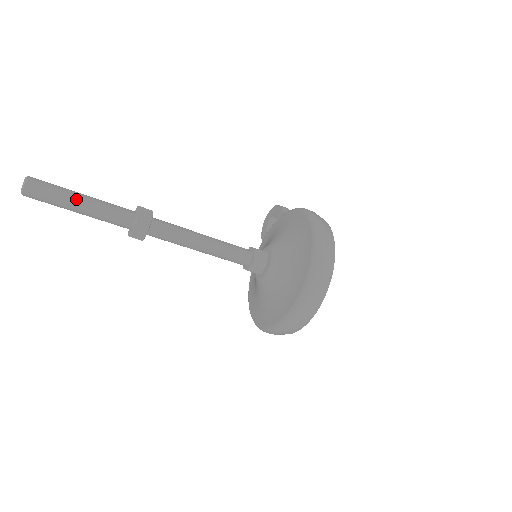
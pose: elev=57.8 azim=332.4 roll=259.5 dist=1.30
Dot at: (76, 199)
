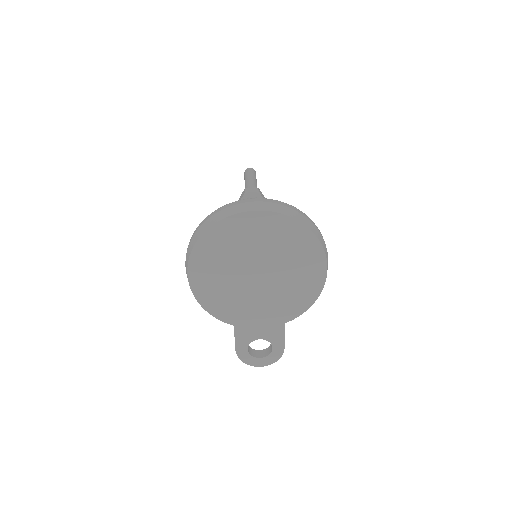
Dot at: (255, 179)
